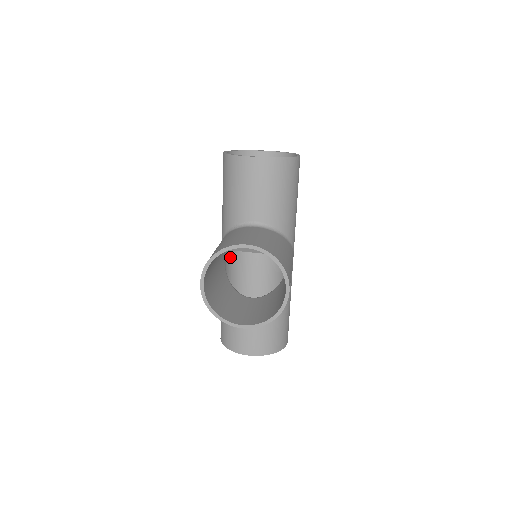
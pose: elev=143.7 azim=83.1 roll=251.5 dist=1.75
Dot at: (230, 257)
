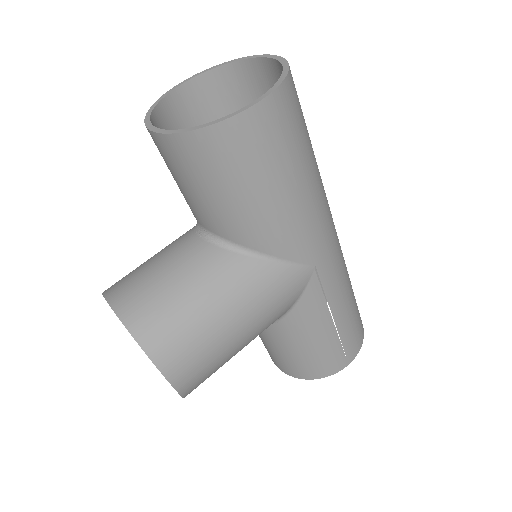
Dot at: occluded
